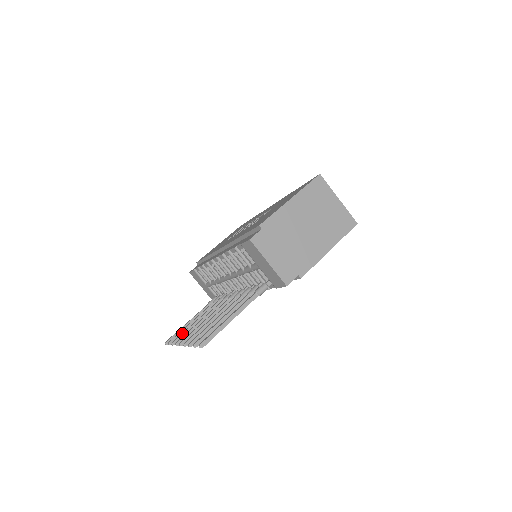
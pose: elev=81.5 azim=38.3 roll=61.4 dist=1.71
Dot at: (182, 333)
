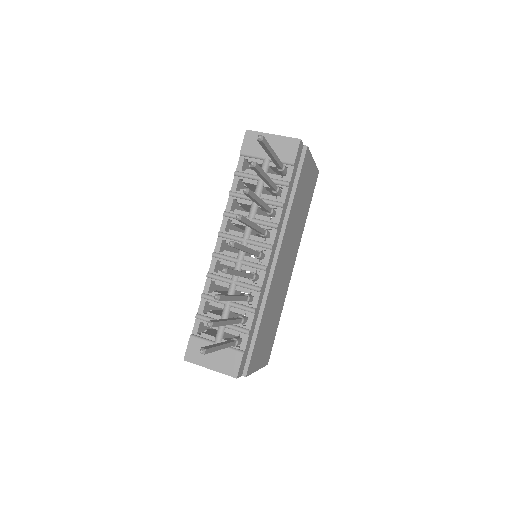
Dot at: occluded
